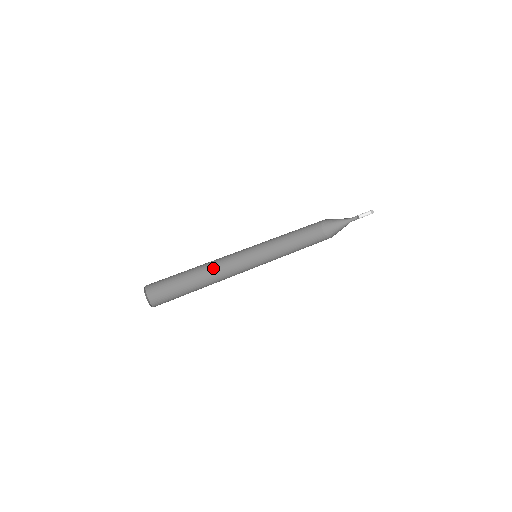
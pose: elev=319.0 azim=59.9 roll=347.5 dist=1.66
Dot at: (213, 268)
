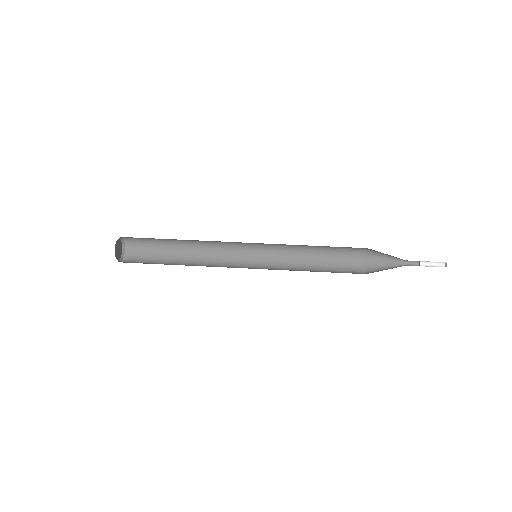
Dot at: (205, 241)
